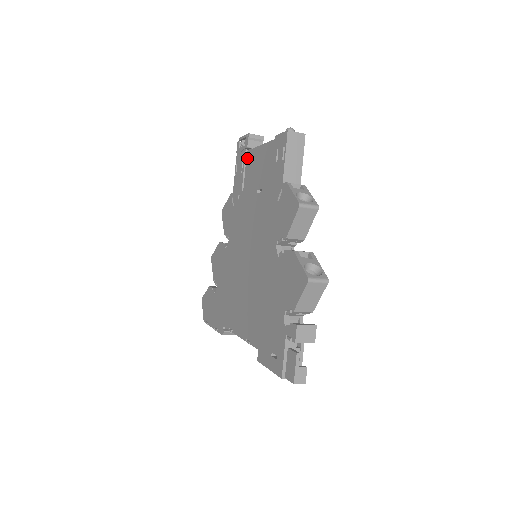
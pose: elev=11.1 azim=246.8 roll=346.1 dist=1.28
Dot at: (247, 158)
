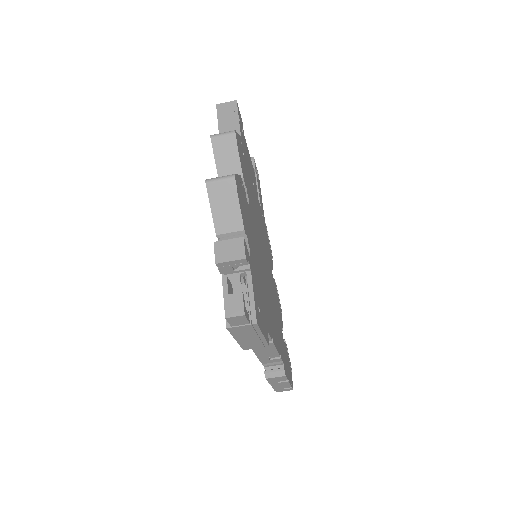
Dot at: occluded
